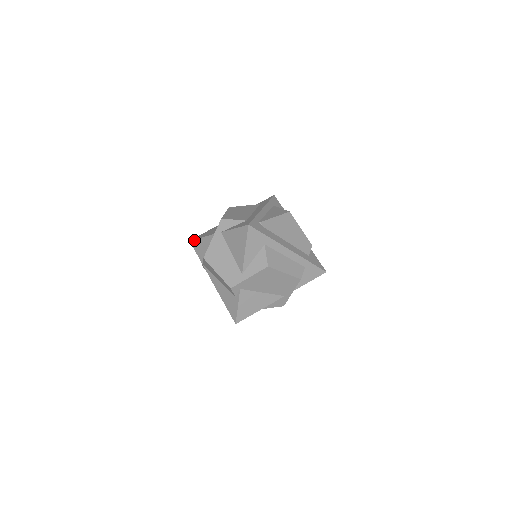
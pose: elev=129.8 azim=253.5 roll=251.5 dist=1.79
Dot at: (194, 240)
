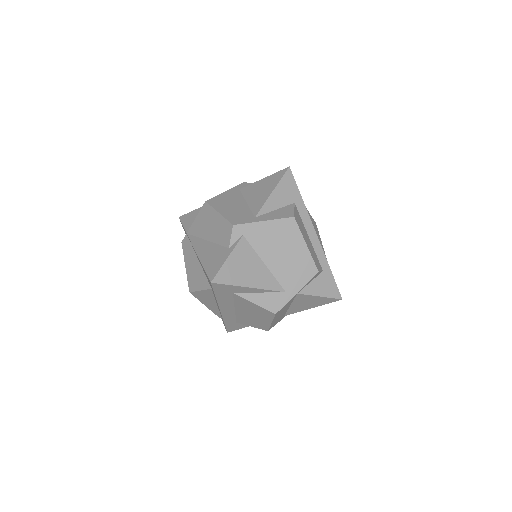
Dot at: (188, 213)
